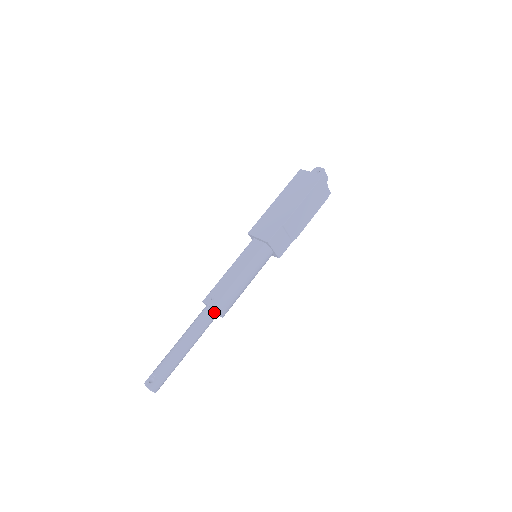
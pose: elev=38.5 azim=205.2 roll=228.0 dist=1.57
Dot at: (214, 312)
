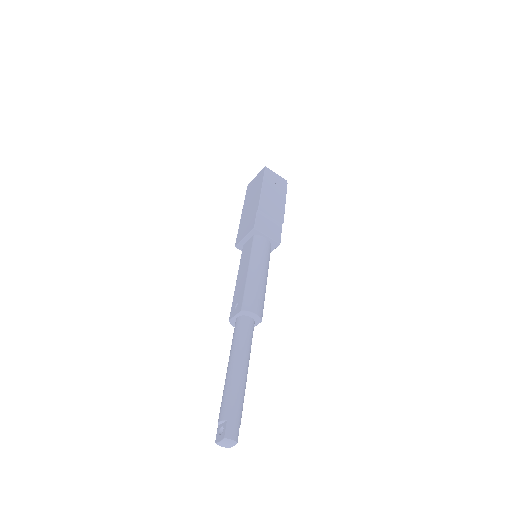
Dot at: (246, 317)
